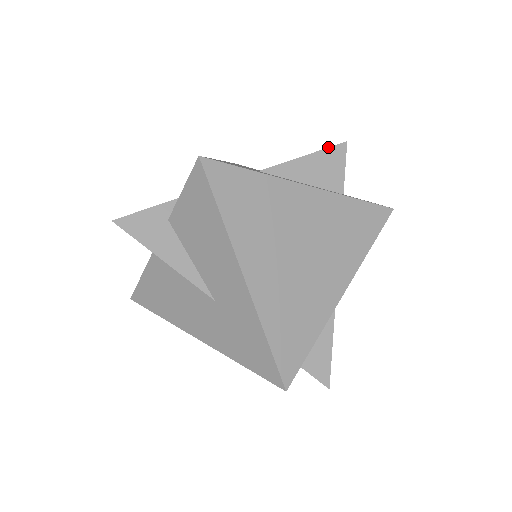
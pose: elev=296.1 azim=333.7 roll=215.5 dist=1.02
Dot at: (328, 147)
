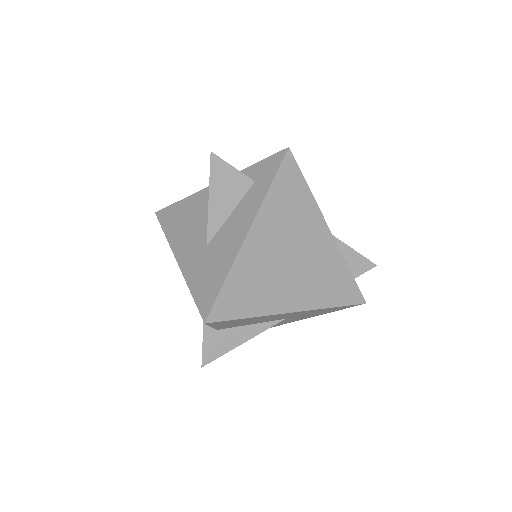
Dot at: occluded
